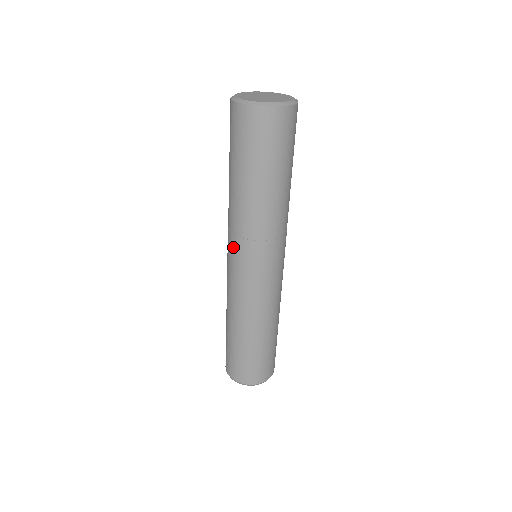
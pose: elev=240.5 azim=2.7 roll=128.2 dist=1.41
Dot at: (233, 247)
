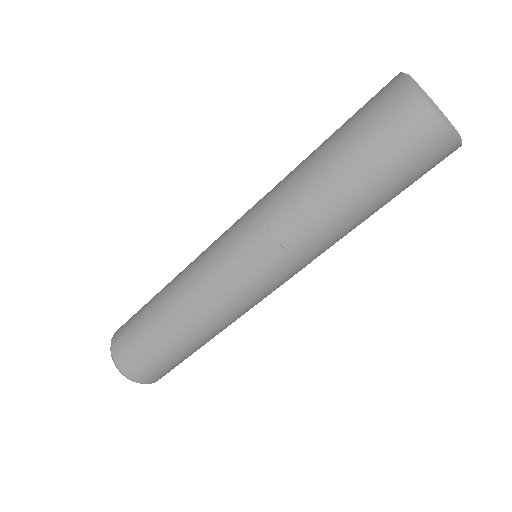
Dot at: (274, 264)
